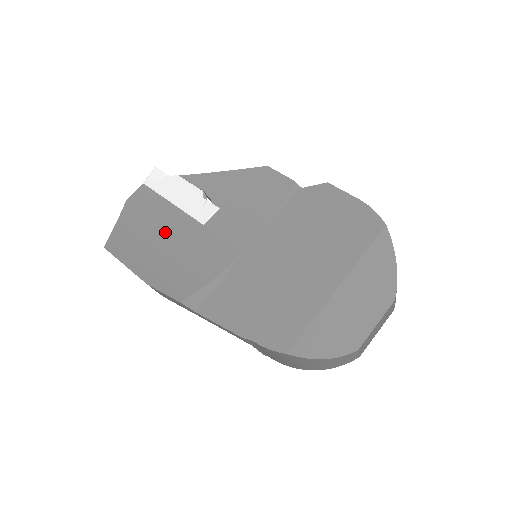
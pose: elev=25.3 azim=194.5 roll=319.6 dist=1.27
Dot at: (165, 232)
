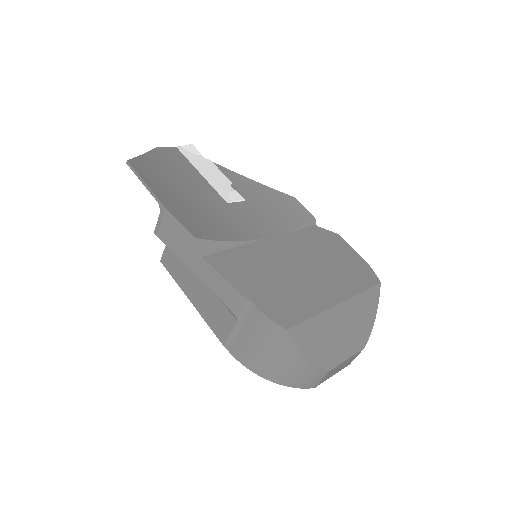
Dot at: (190, 187)
